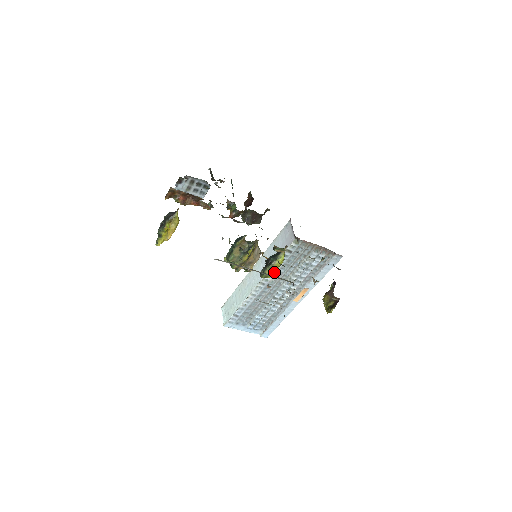
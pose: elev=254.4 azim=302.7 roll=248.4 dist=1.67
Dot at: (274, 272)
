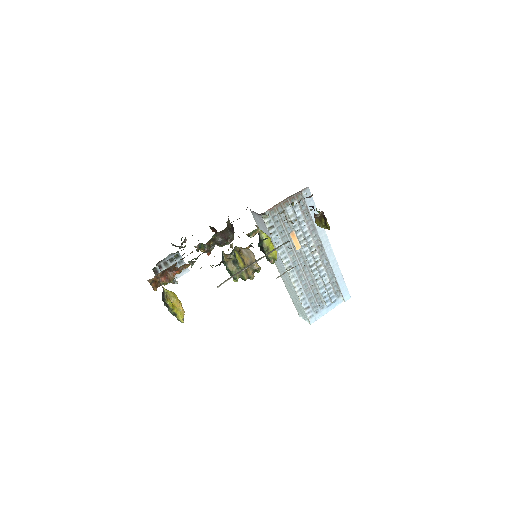
Dot at: occluded
